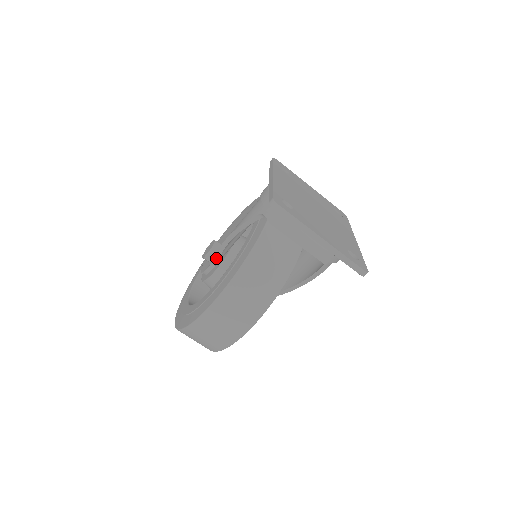
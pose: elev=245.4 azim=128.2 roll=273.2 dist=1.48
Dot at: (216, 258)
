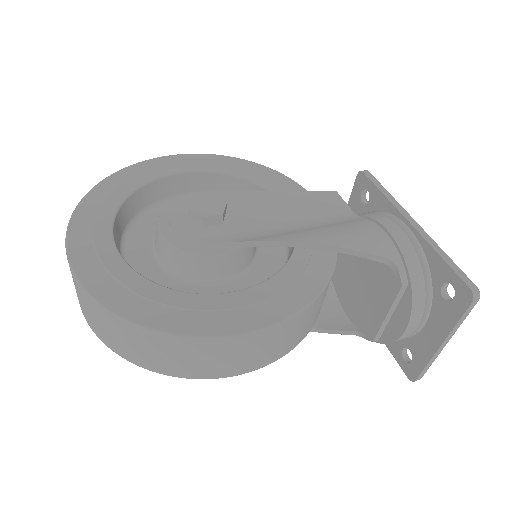
Dot at: (247, 244)
